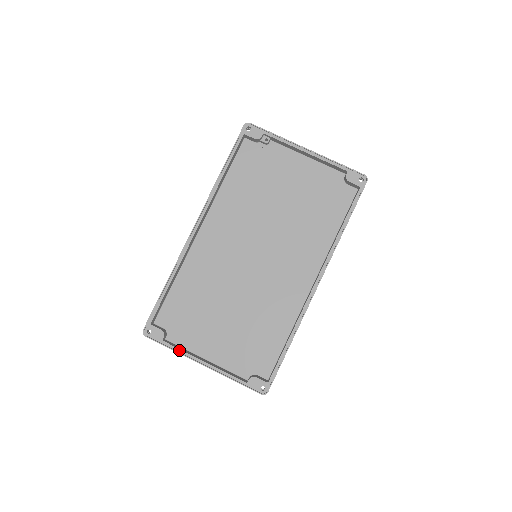
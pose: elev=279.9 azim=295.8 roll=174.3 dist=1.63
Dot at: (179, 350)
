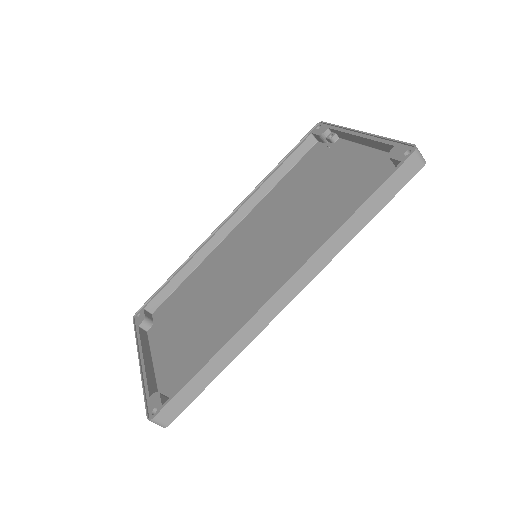
Dot at: (139, 339)
